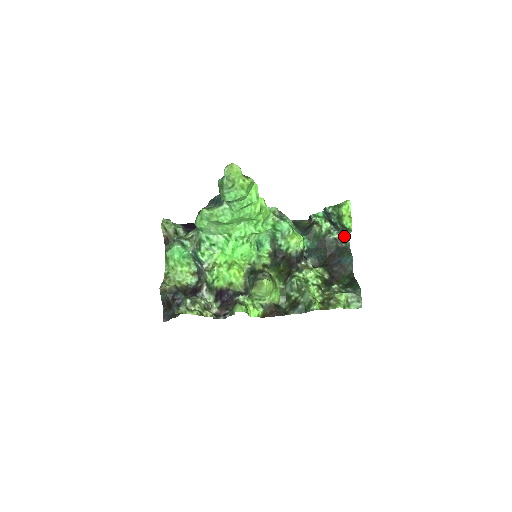
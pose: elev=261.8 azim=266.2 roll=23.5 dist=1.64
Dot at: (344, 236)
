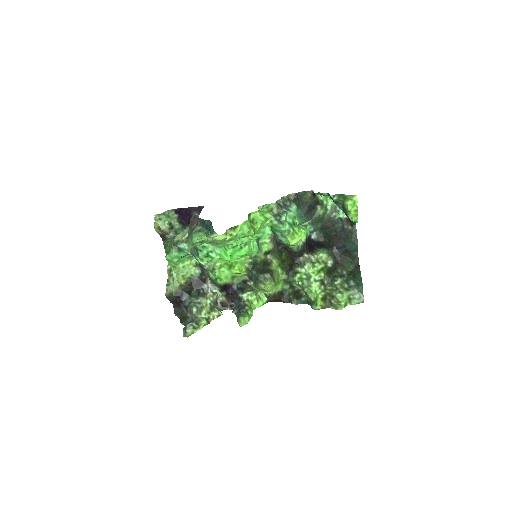
Dot at: occluded
